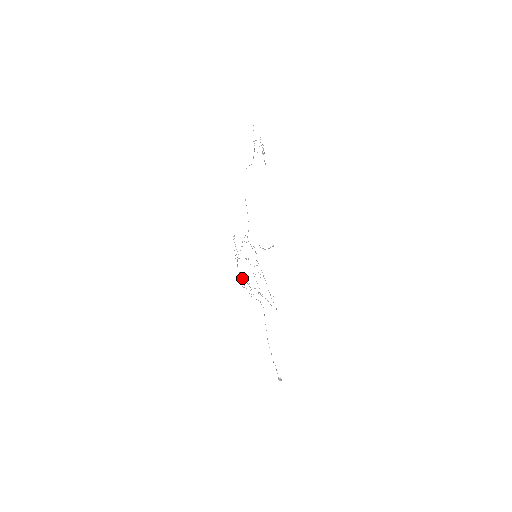
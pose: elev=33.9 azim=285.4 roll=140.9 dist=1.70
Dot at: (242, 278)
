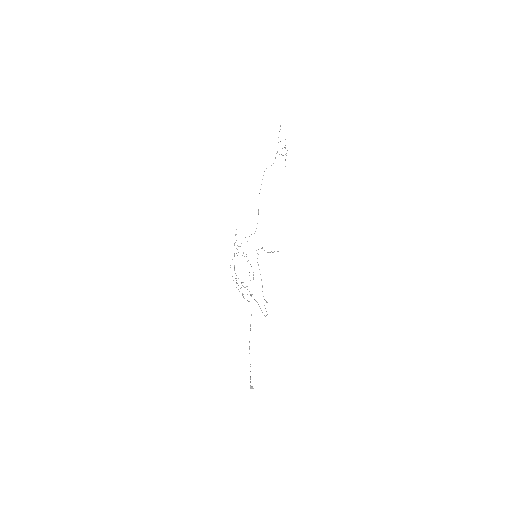
Dot at: (236, 275)
